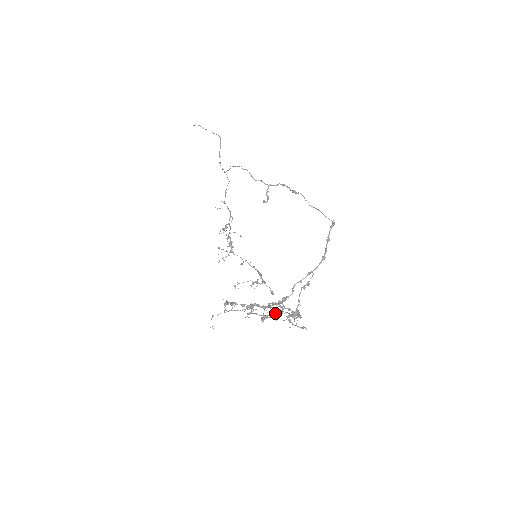
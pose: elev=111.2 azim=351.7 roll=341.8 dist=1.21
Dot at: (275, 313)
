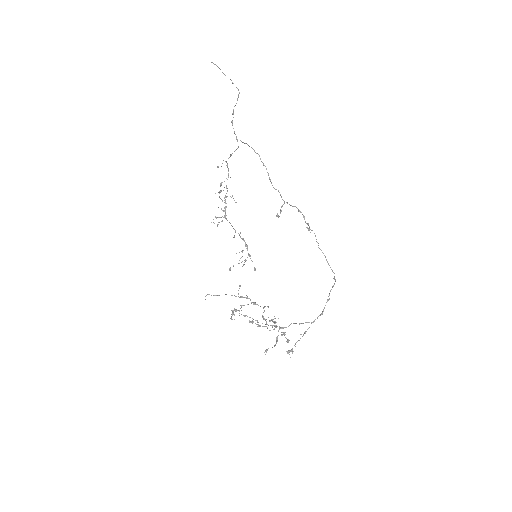
Dot at: (269, 330)
